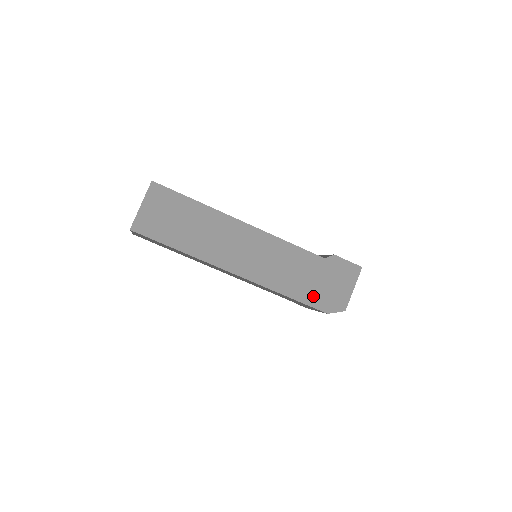
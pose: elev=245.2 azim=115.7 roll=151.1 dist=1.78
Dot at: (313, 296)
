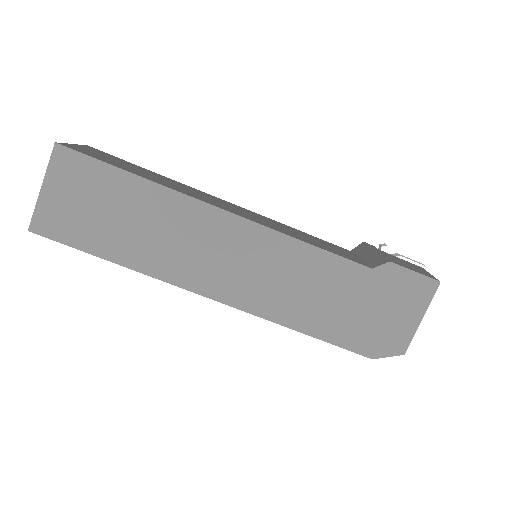
Dot at: (348, 331)
